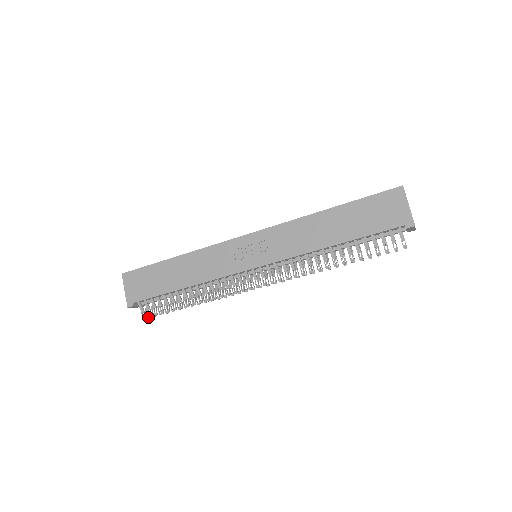
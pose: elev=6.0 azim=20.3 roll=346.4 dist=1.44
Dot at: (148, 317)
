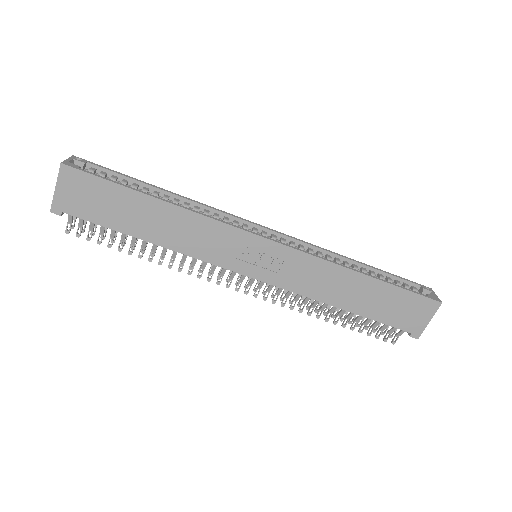
Dot at: (72, 227)
